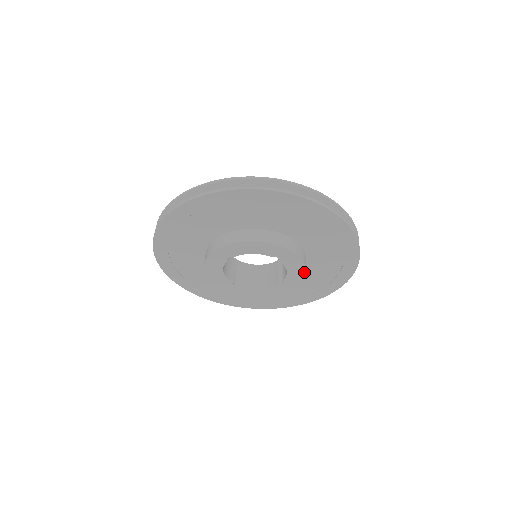
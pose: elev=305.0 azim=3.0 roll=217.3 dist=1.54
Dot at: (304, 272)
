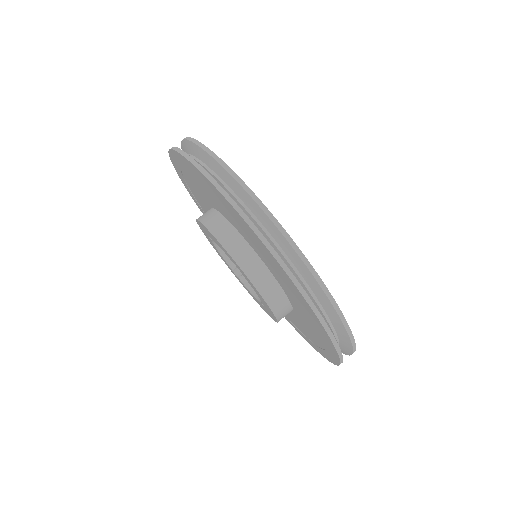
Dot at: (270, 308)
